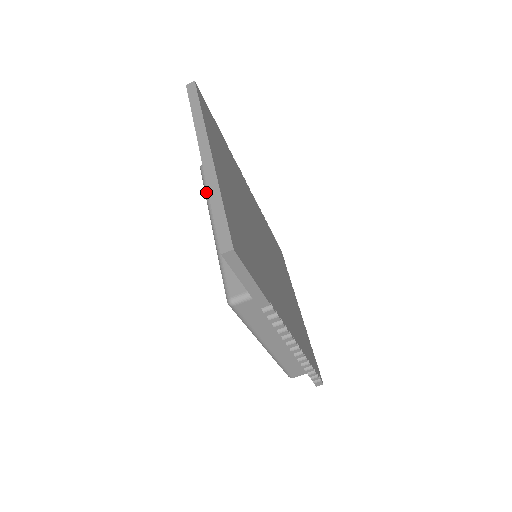
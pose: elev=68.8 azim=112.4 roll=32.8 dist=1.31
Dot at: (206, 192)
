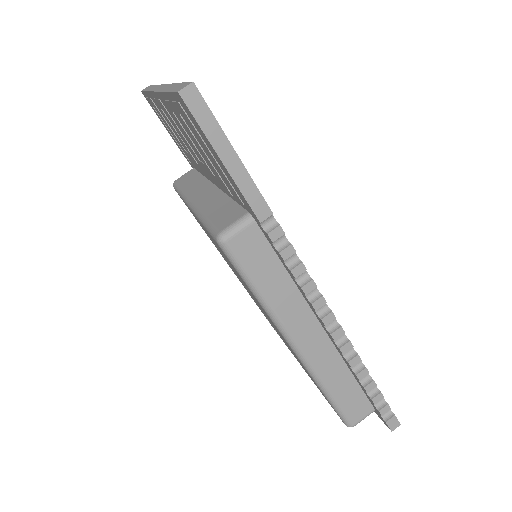
Dot at: (180, 192)
